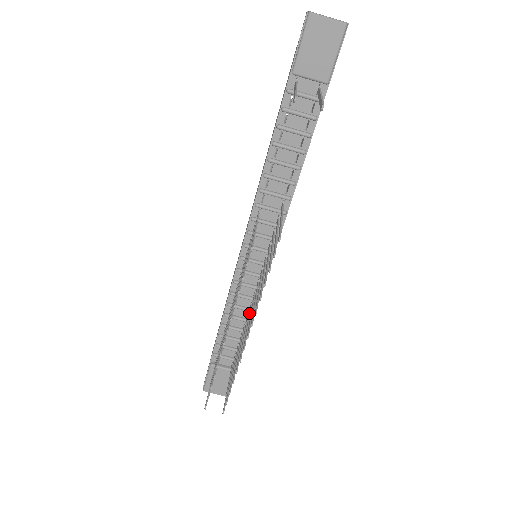
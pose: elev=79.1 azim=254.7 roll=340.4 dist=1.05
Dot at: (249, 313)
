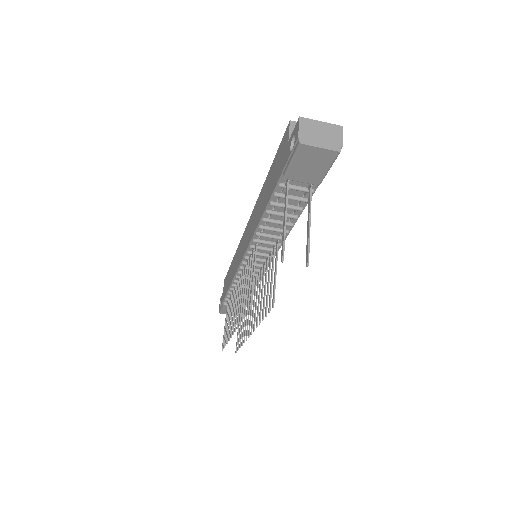
Dot at: occluded
